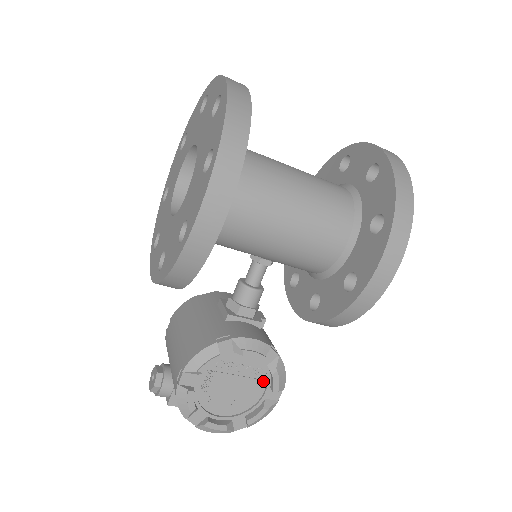
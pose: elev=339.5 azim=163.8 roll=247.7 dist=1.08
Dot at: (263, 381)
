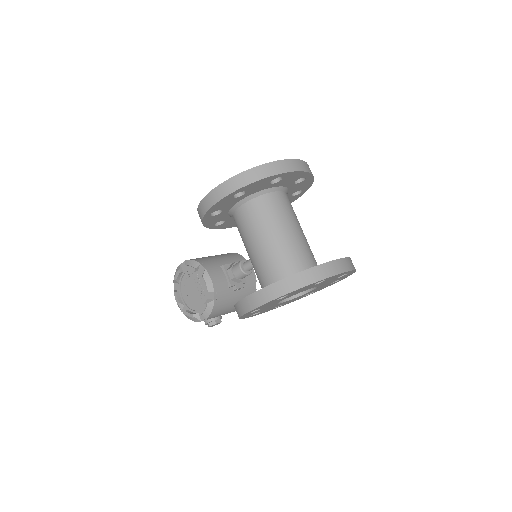
Dot at: (203, 304)
